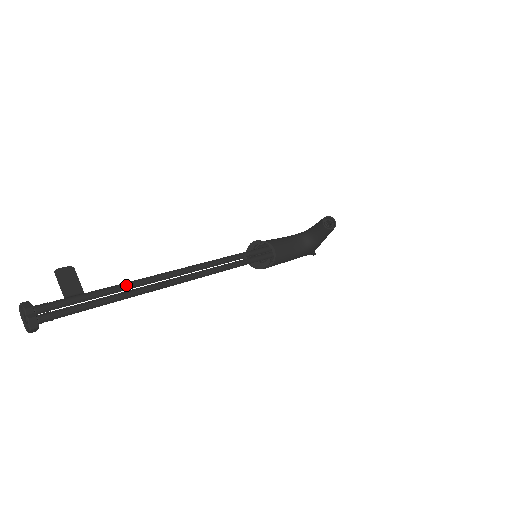
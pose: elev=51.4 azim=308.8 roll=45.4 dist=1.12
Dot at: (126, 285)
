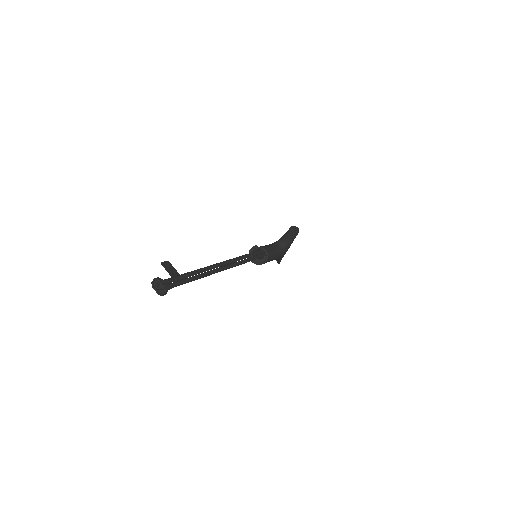
Dot at: (199, 270)
